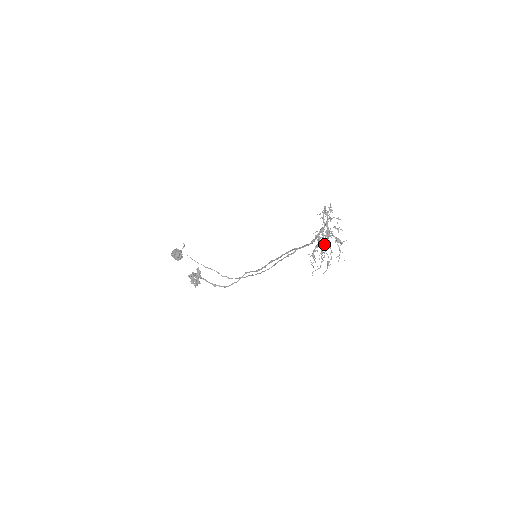
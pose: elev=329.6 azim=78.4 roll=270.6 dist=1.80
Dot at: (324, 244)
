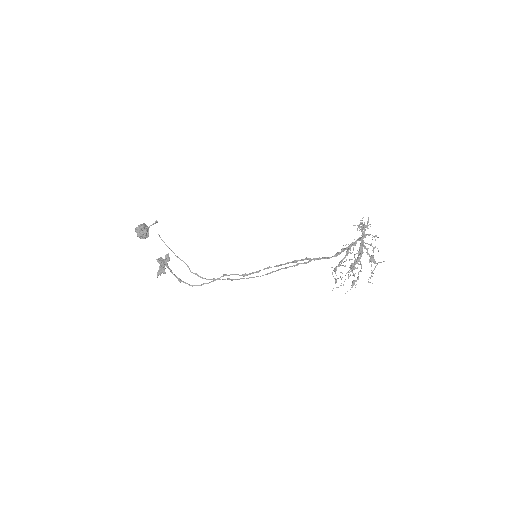
Dot at: (358, 259)
